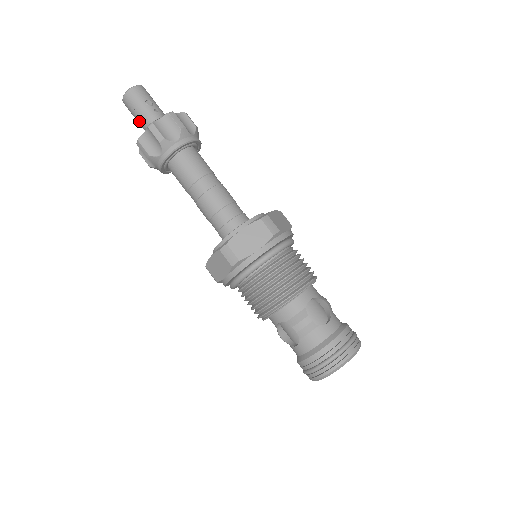
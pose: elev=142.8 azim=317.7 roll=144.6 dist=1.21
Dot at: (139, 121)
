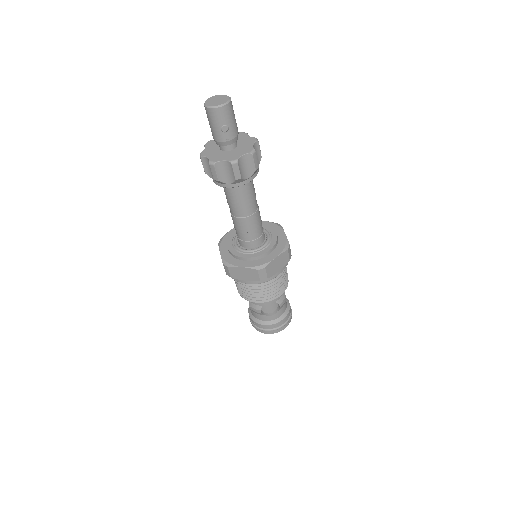
Dot at: occluded
